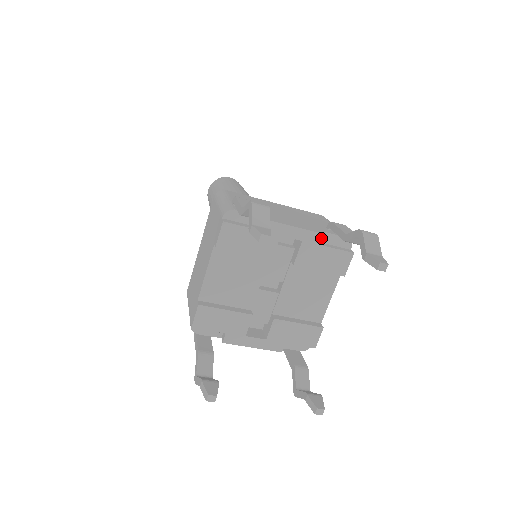
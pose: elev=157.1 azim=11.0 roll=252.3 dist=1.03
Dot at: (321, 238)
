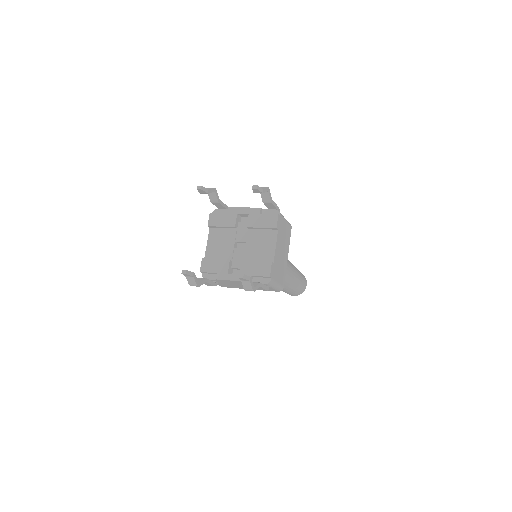
Dot at: (258, 210)
